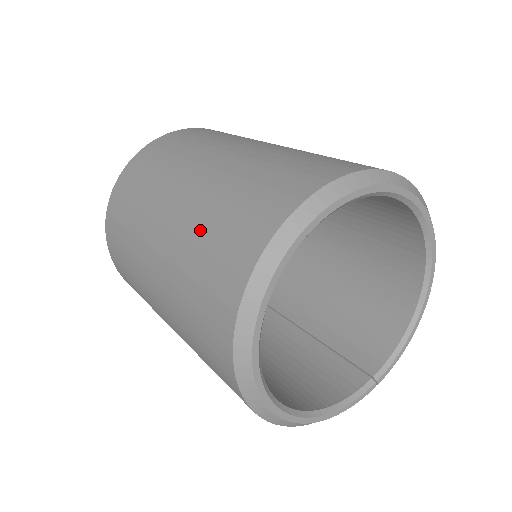
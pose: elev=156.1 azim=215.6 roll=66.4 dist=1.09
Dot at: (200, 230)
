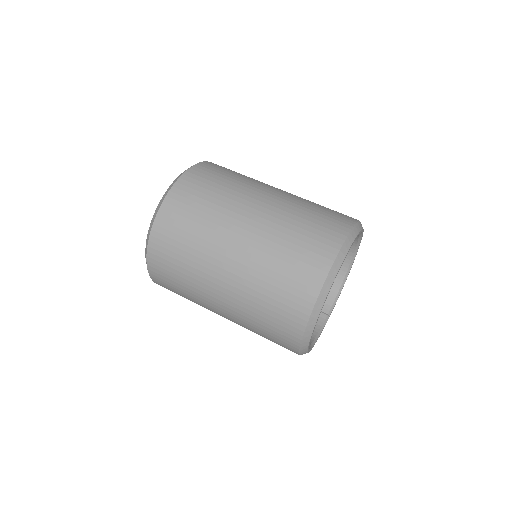
Dot at: (269, 268)
